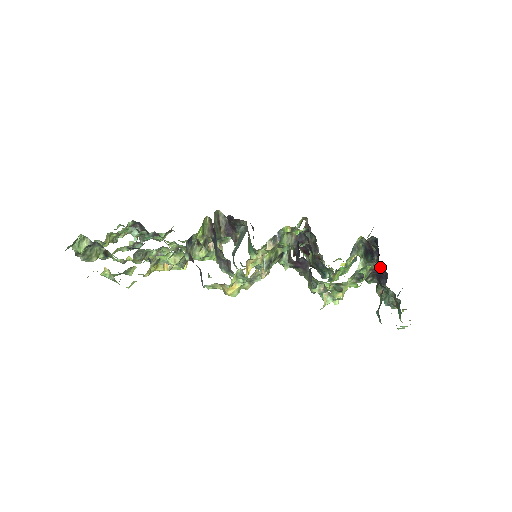
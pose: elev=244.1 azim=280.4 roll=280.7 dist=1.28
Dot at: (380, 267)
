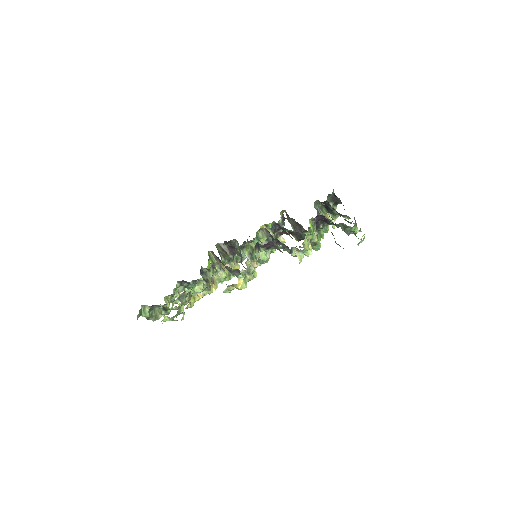
Dot at: (317, 215)
